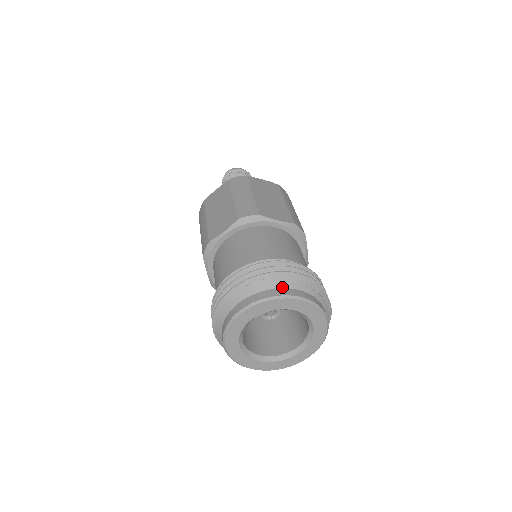
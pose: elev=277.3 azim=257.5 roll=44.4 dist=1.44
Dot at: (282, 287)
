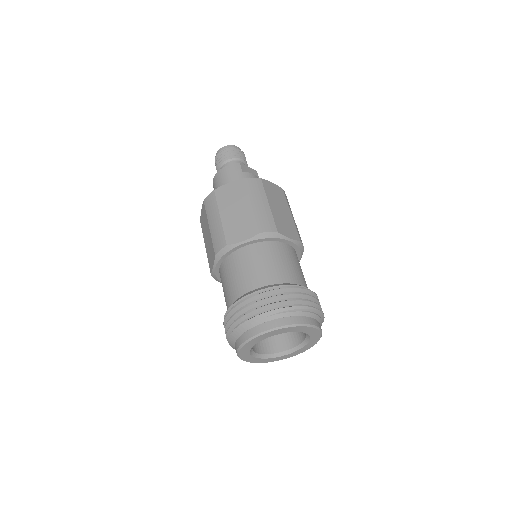
Dot at: (254, 326)
